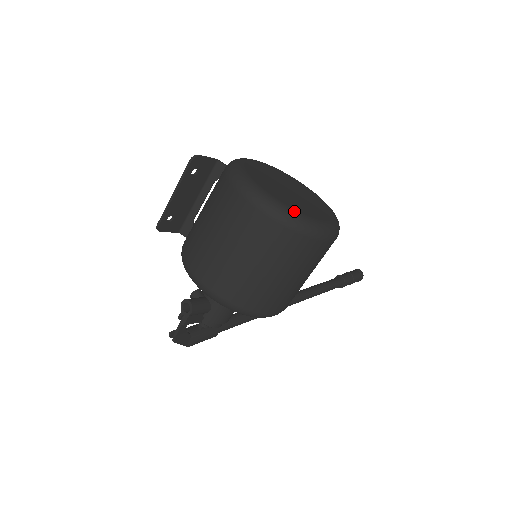
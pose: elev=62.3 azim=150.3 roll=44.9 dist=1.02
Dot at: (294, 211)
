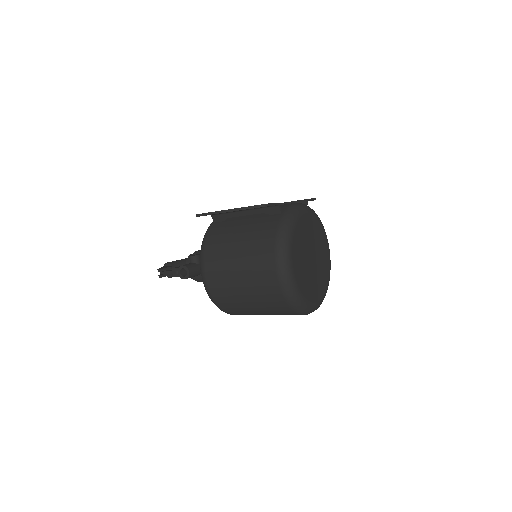
Dot at: (303, 299)
